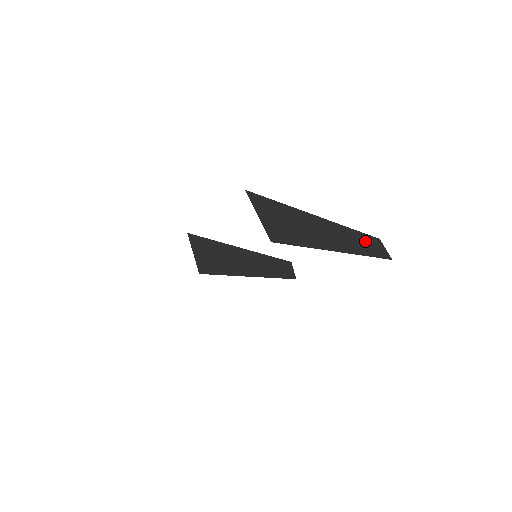
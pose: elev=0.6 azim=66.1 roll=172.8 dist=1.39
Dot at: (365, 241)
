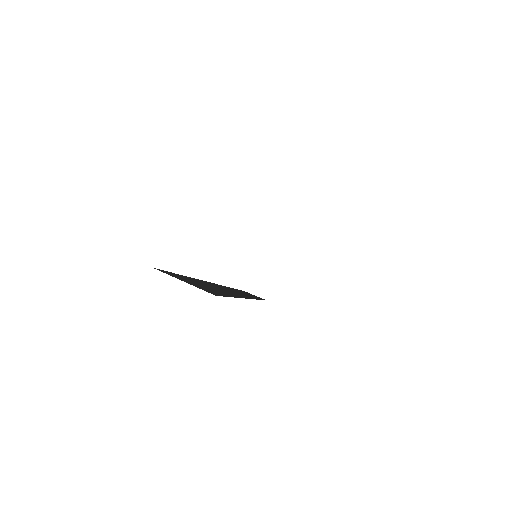
Dot at: occluded
